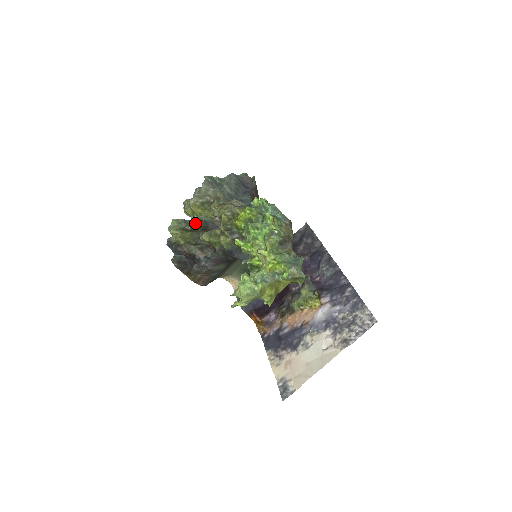
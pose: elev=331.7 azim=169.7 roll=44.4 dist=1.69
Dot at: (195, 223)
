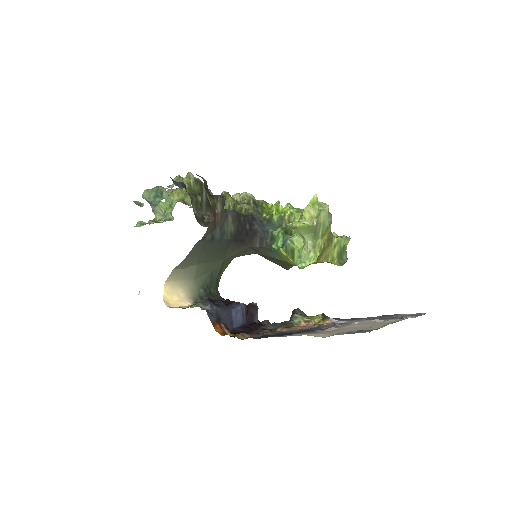
Dot at: occluded
